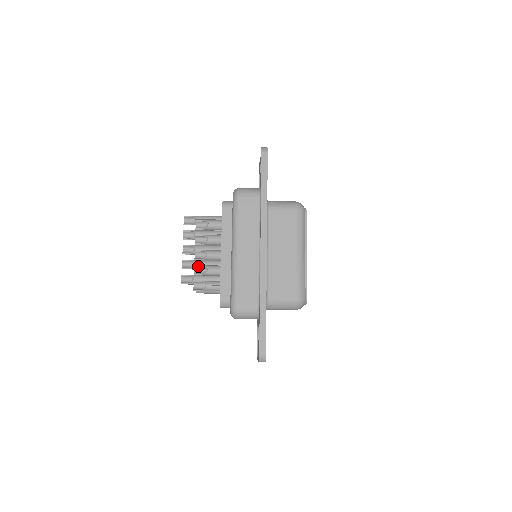
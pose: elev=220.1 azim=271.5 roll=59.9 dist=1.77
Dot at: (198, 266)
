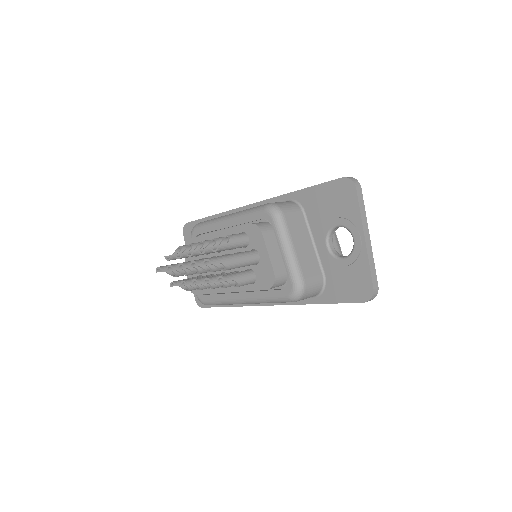
Dot at: occluded
